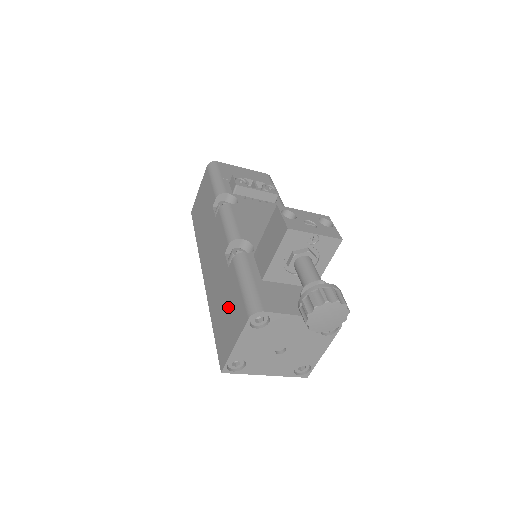
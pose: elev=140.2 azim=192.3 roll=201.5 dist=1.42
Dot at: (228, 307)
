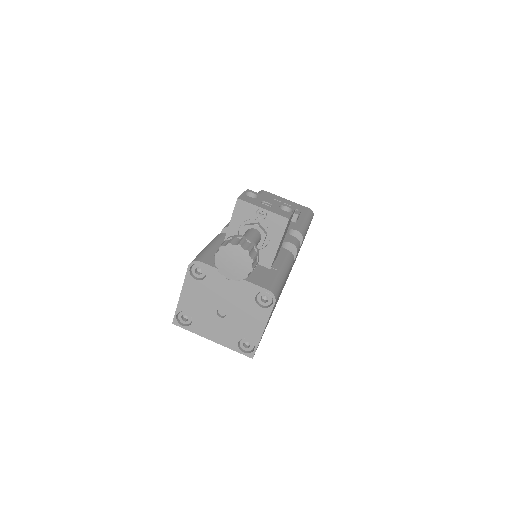
Dot at: occluded
